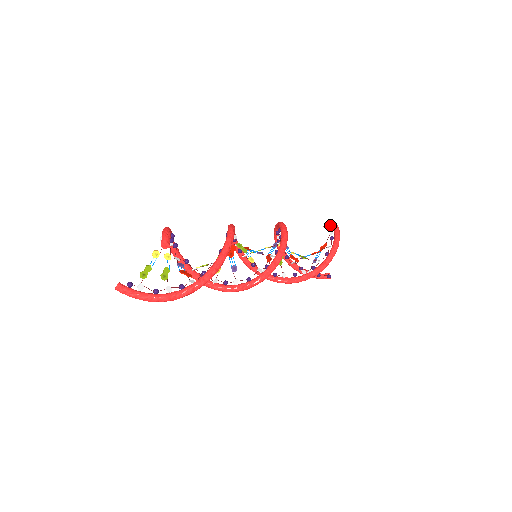
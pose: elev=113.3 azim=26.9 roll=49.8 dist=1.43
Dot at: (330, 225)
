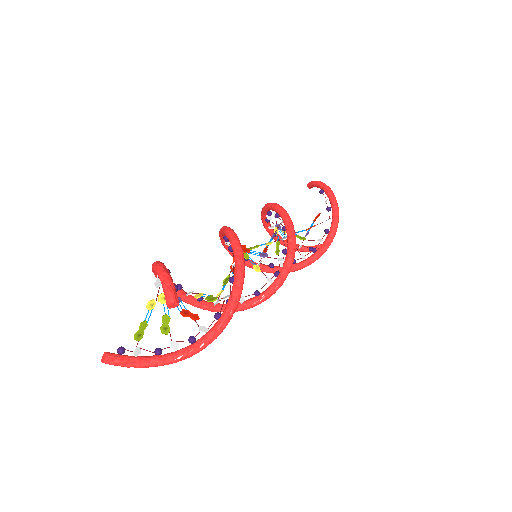
Dot at: (322, 190)
